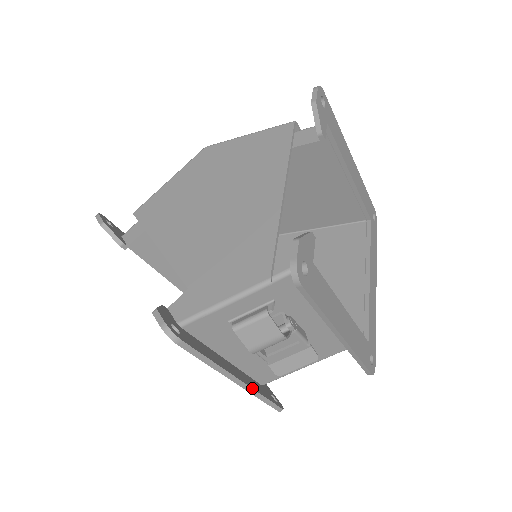
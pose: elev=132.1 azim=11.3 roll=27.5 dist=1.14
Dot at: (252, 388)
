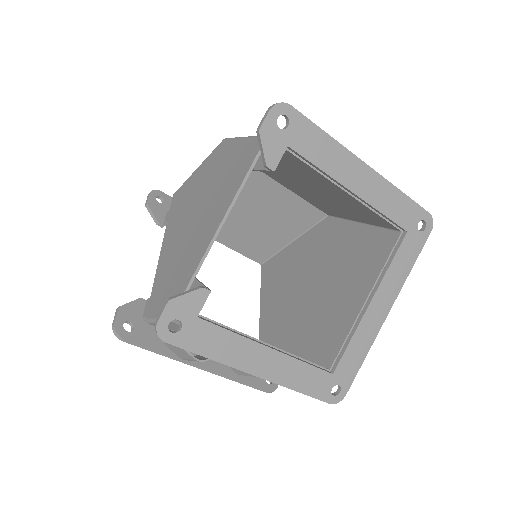
Dot at: (221, 374)
